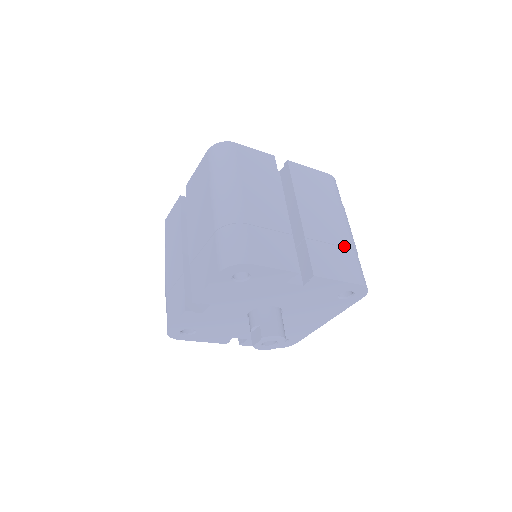
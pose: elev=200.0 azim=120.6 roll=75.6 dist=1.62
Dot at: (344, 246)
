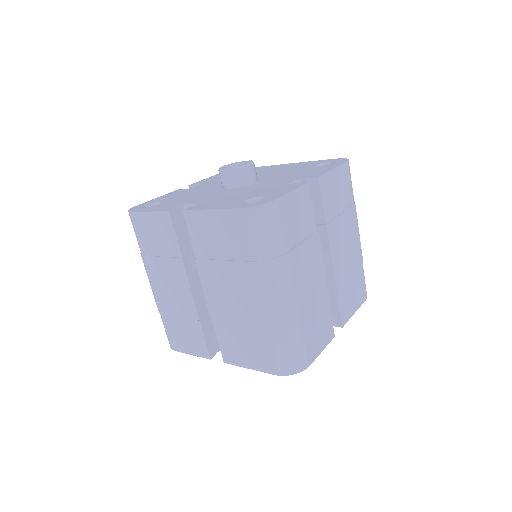
Dot at: (358, 266)
